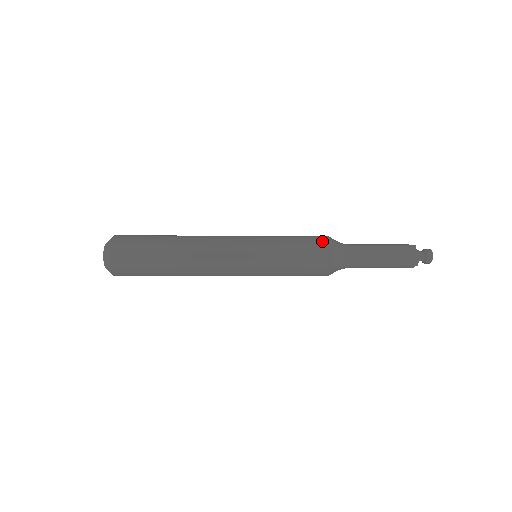
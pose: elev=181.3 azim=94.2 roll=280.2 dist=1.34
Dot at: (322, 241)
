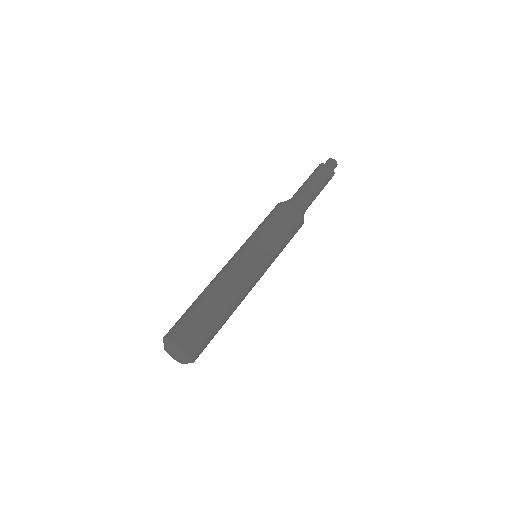
Dot at: (285, 208)
